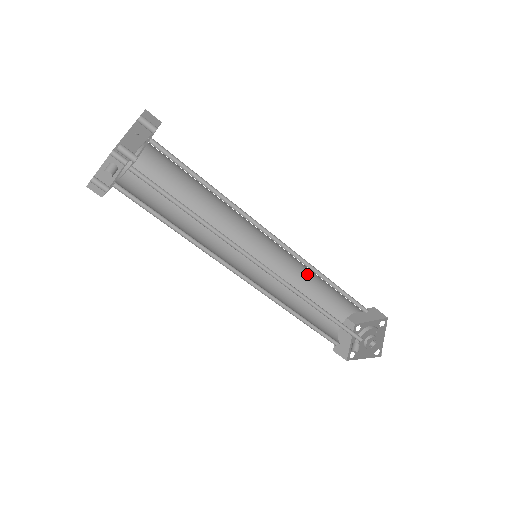
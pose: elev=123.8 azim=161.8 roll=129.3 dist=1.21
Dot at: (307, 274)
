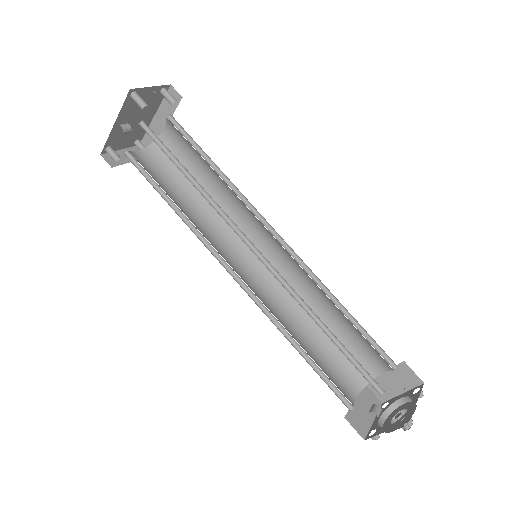
Dot at: (318, 303)
